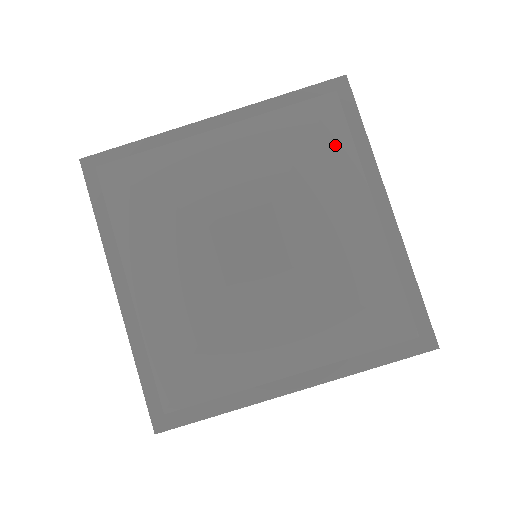
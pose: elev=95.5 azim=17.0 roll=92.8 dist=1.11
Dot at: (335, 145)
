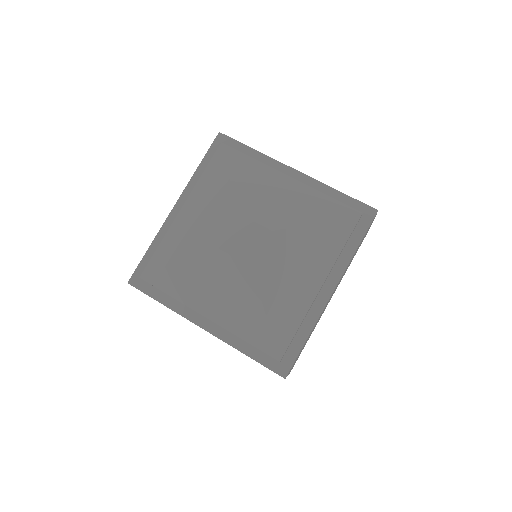
Dot at: (333, 236)
